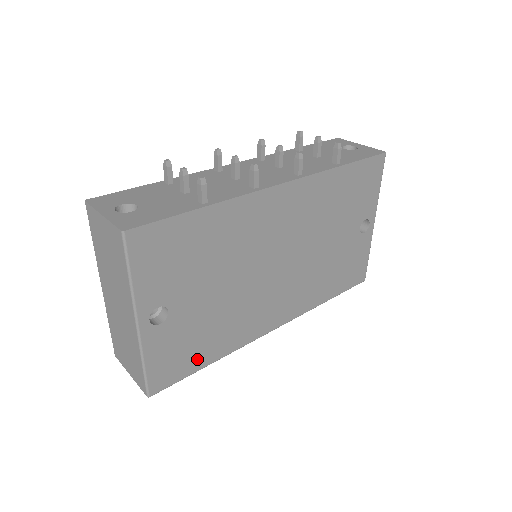
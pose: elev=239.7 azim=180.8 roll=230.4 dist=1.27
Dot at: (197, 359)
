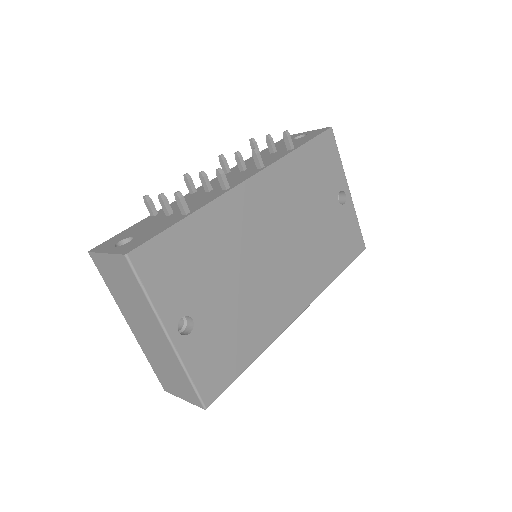
Dot at: (237, 361)
